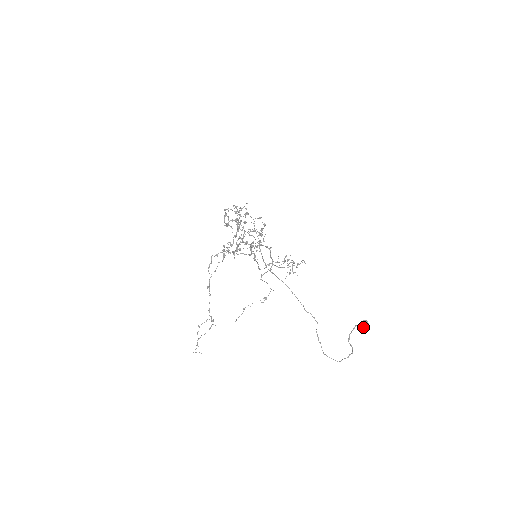
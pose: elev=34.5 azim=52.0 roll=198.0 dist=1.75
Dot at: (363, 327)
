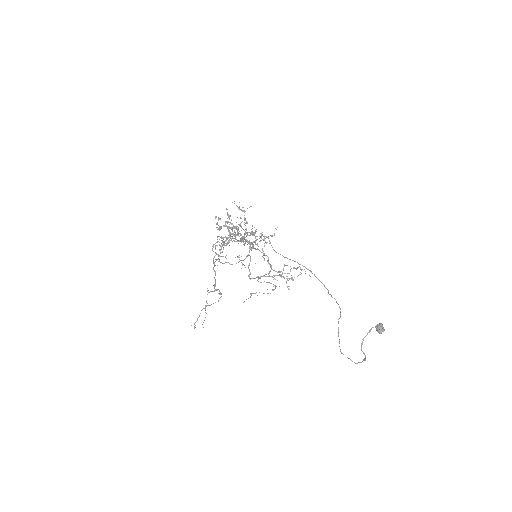
Dot at: (380, 330)
